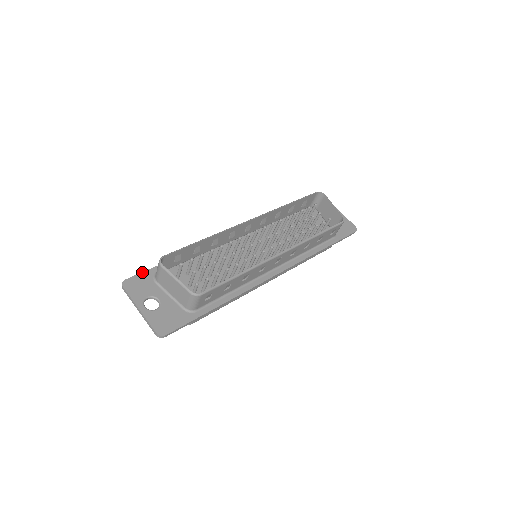
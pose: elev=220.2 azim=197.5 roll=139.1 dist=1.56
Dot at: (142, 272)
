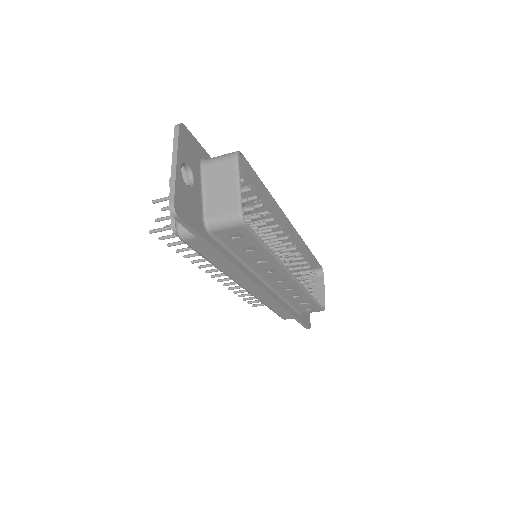
Dot at: occluded
